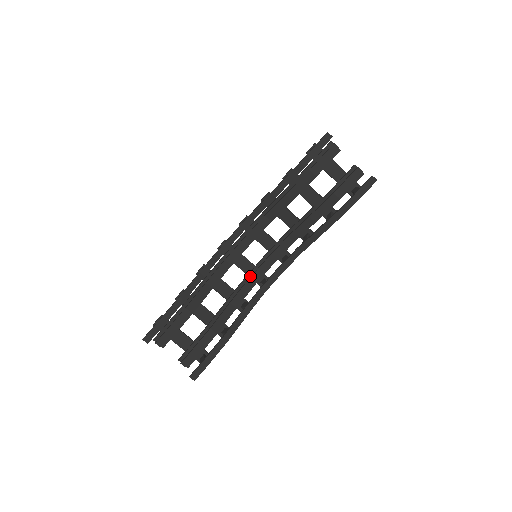
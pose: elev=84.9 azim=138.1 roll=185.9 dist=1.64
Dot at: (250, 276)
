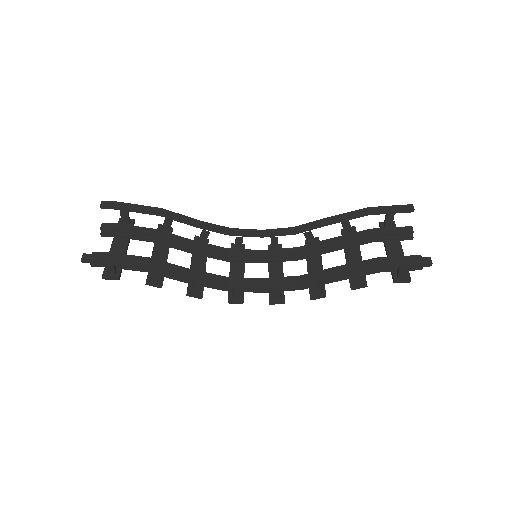
Dot at: (231, 279)
